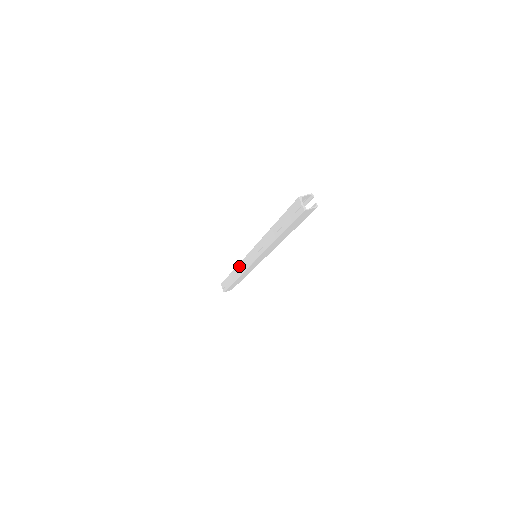
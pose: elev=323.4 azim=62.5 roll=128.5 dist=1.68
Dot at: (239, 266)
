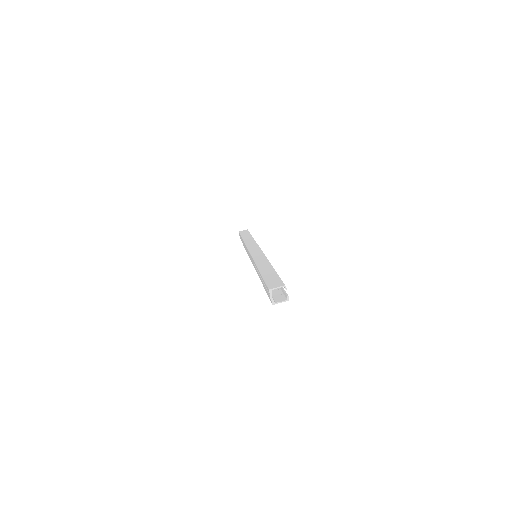
Dot at: occluded
